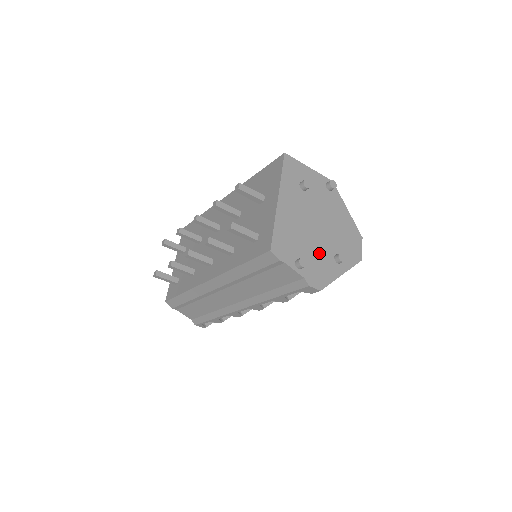
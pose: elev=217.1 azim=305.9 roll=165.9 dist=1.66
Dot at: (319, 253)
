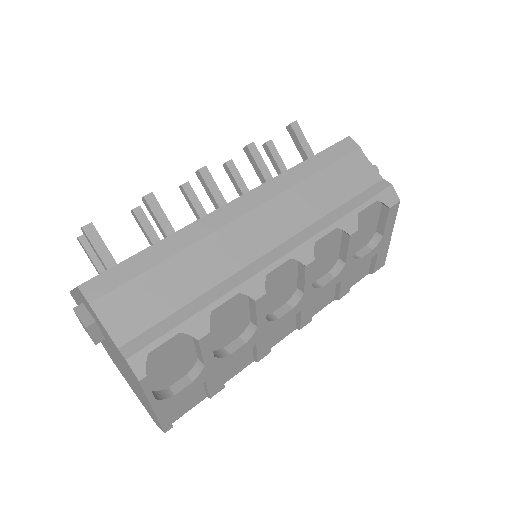
Dot at: occluded
